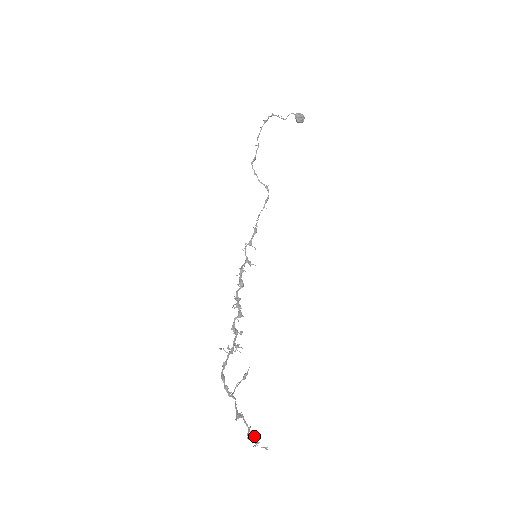
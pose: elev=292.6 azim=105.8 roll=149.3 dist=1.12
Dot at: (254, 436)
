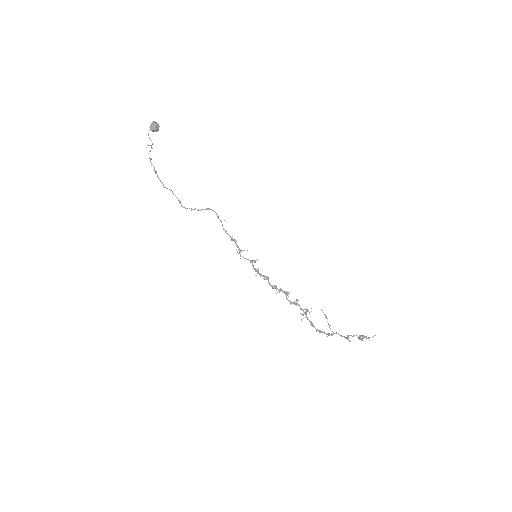
Dot at: (363, 336)
